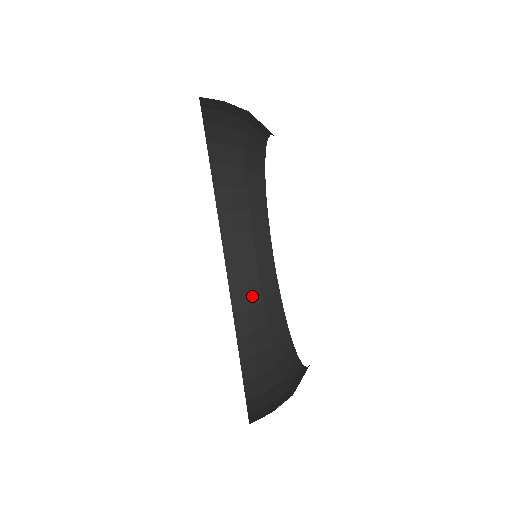
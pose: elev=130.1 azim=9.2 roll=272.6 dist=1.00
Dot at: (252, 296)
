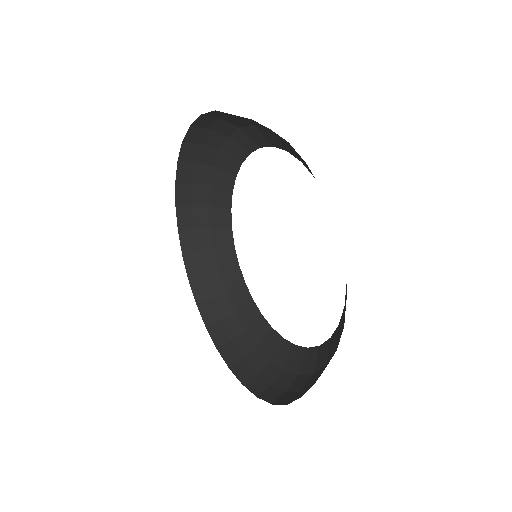
Dot at: (255, 362)
